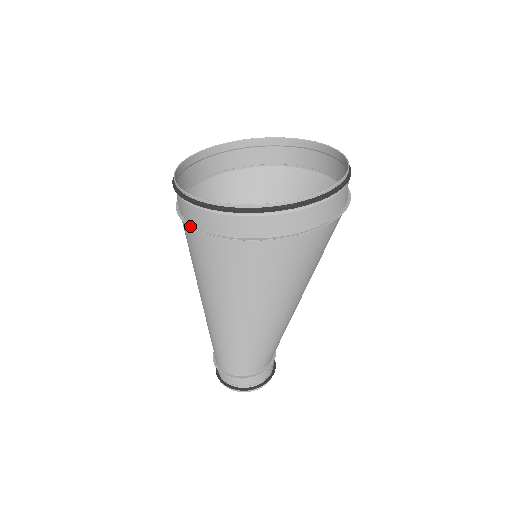
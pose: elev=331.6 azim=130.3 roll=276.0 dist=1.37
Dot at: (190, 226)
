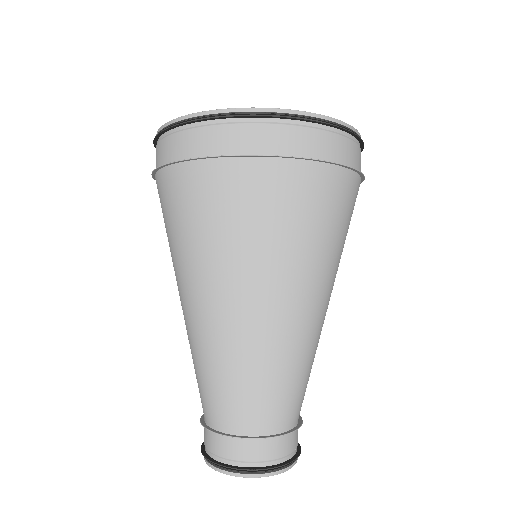
Dot at: (231, 154)
